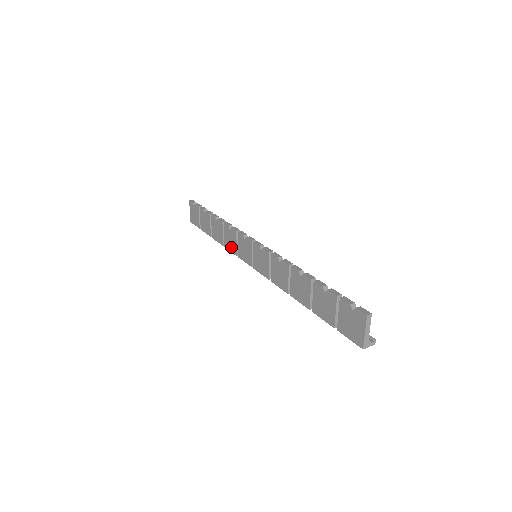
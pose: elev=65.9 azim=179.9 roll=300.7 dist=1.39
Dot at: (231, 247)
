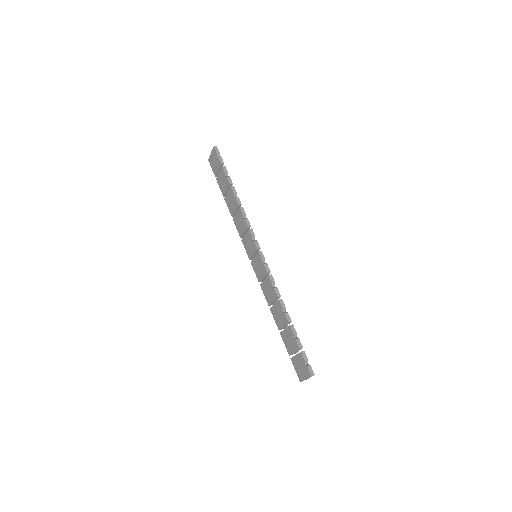
Dot at: (238, 228)
